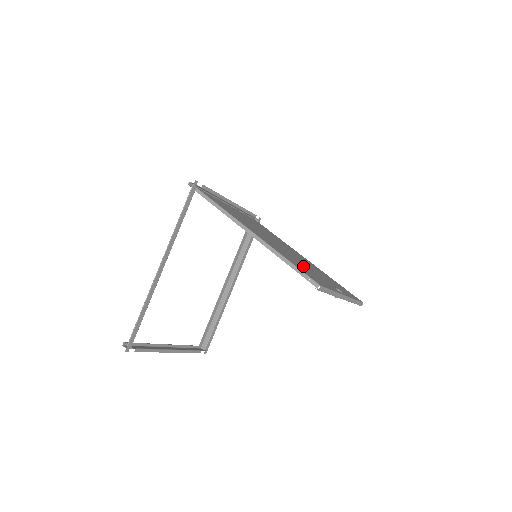
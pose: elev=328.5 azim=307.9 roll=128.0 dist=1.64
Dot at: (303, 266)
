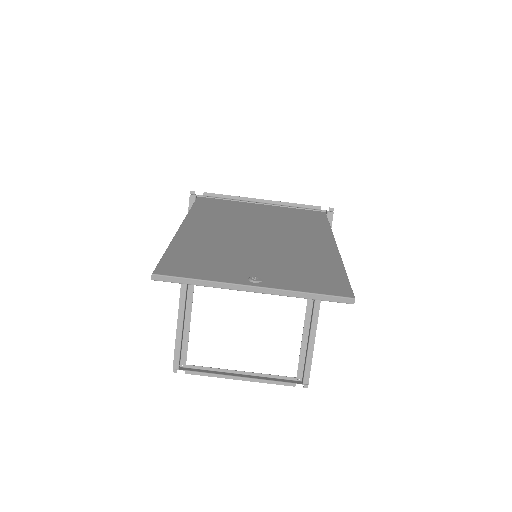
Dot at: (219, 255)
